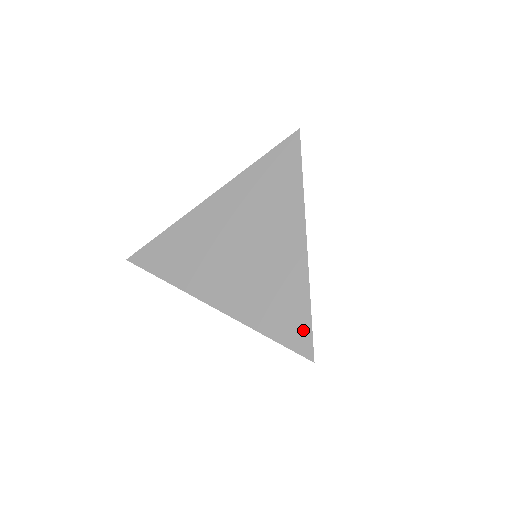
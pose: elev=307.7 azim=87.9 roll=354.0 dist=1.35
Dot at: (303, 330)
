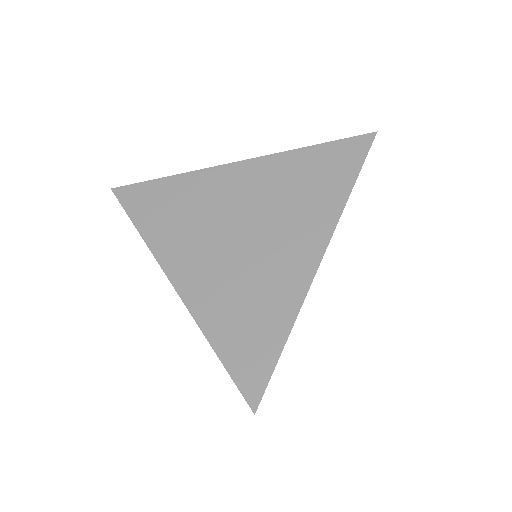
Dot at: (262, 367)
